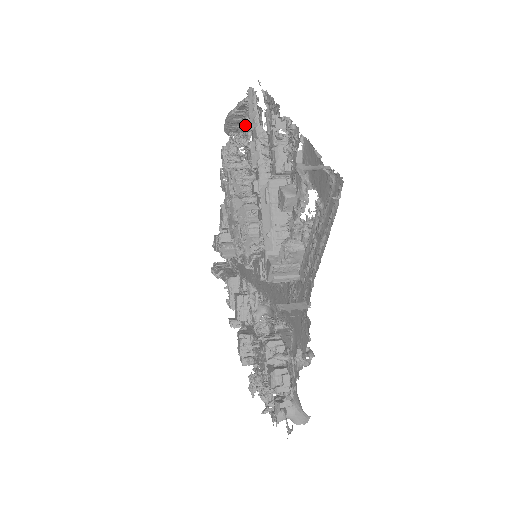
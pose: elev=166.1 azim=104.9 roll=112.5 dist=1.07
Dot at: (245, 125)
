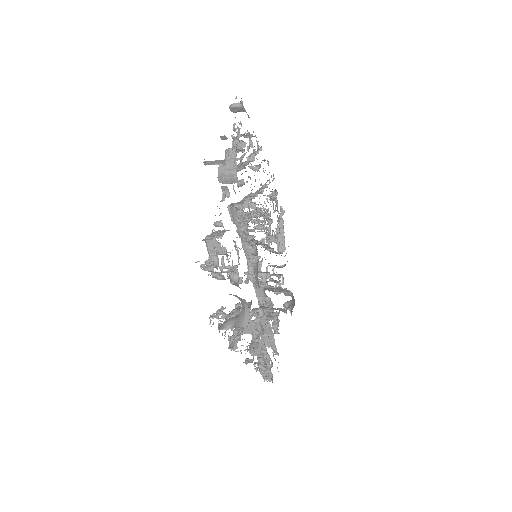
Dot at: occluded
